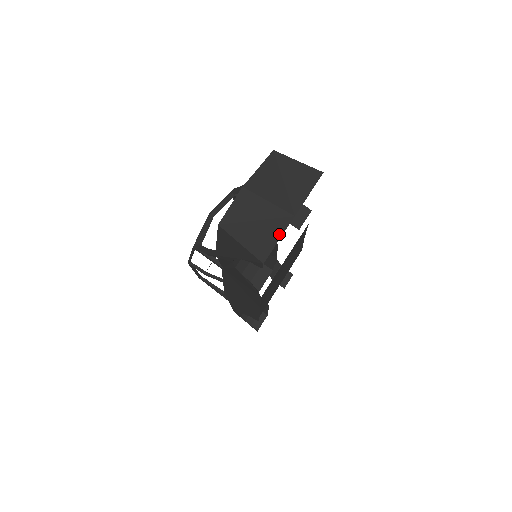
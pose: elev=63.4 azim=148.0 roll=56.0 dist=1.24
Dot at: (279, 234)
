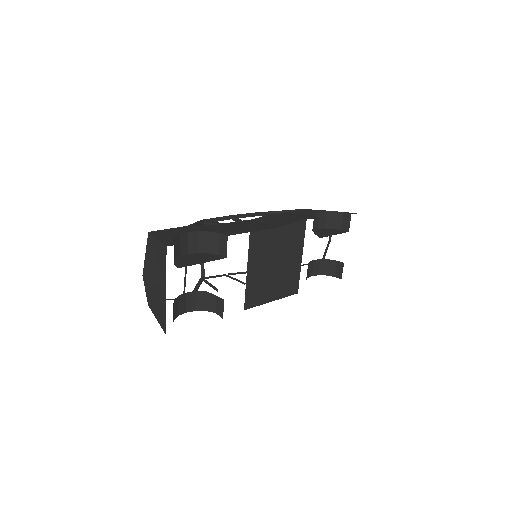
Dot at: (165, 310)
